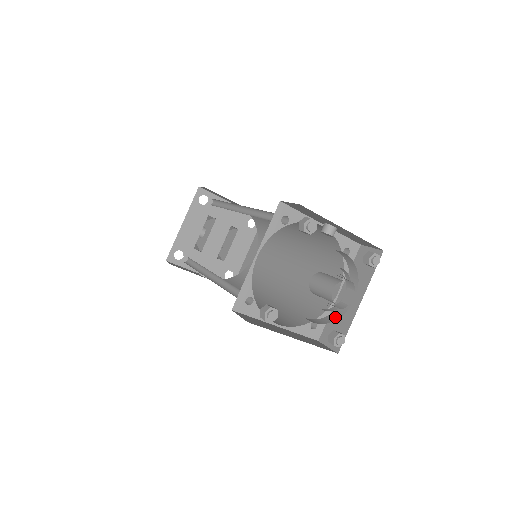
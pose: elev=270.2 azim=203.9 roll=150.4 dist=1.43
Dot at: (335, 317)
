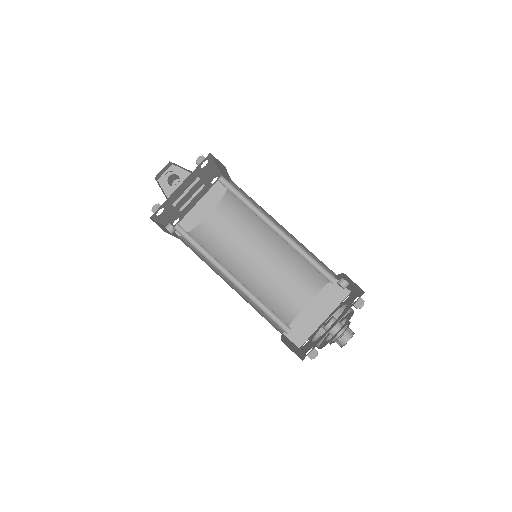
Dot at: occluded
